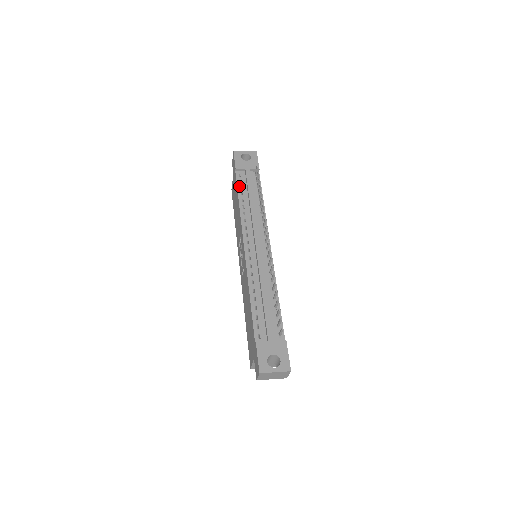
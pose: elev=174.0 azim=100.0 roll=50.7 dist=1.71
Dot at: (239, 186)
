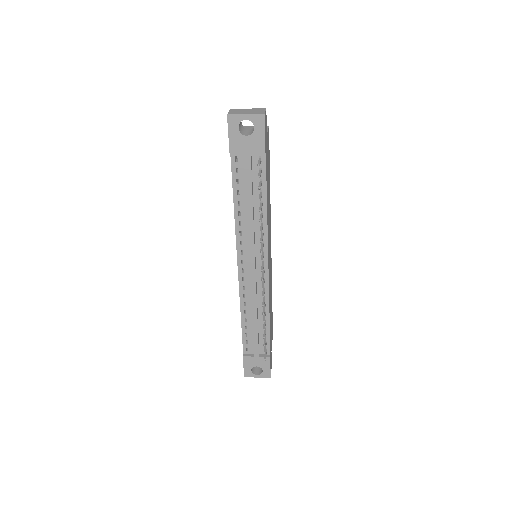
Dot at: (235, 180)
